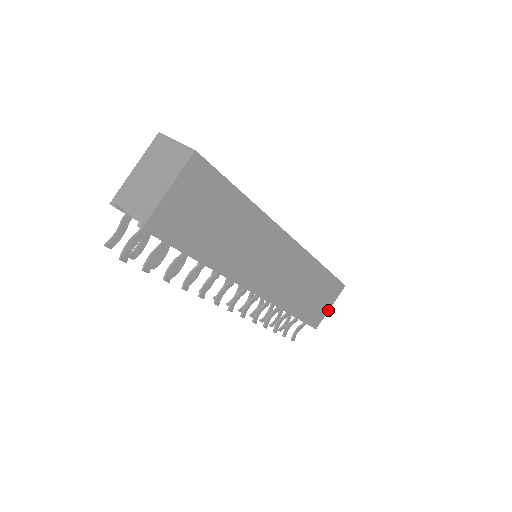
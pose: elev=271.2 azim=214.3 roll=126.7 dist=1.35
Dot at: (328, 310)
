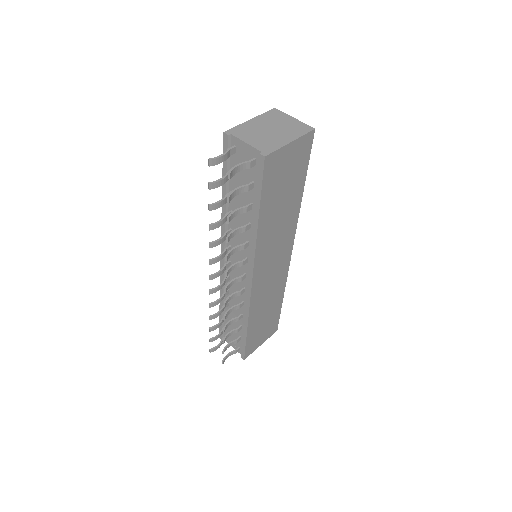
Dot at: occluded
